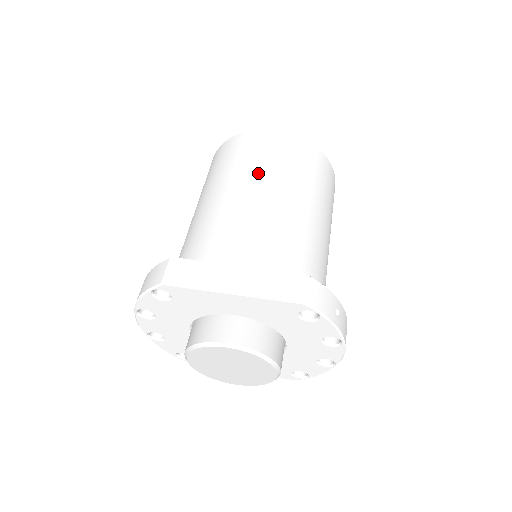
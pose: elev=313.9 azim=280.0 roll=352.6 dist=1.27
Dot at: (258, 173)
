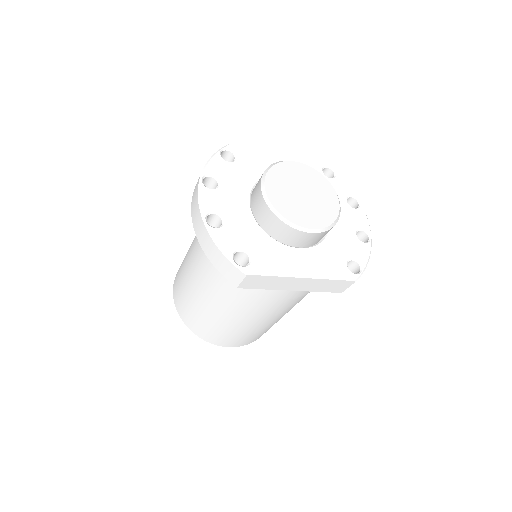
Dot at: occluded
